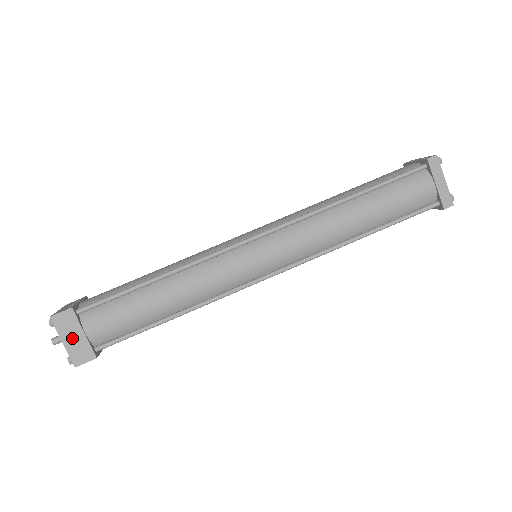
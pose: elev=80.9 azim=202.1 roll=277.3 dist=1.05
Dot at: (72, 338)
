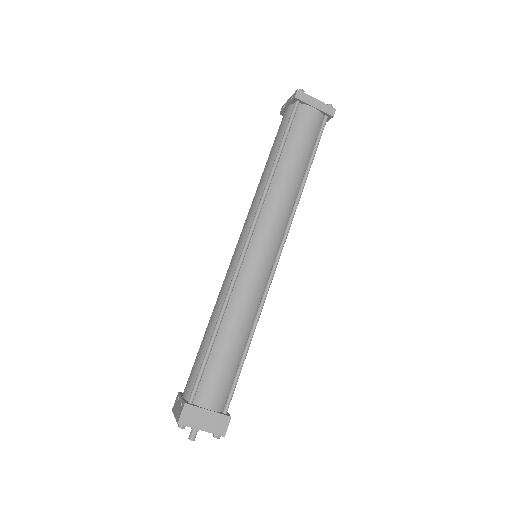
Dot at: (204, 421)
